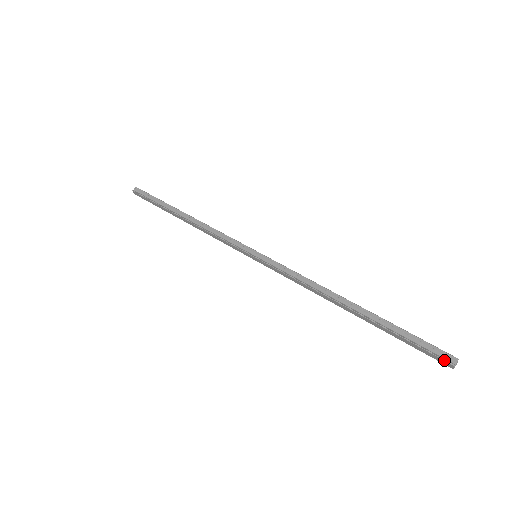
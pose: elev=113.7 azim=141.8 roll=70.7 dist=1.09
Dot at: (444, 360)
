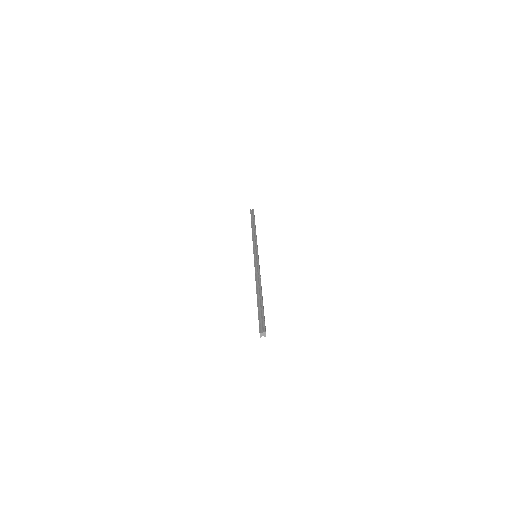
Dot at: (259, 328)
